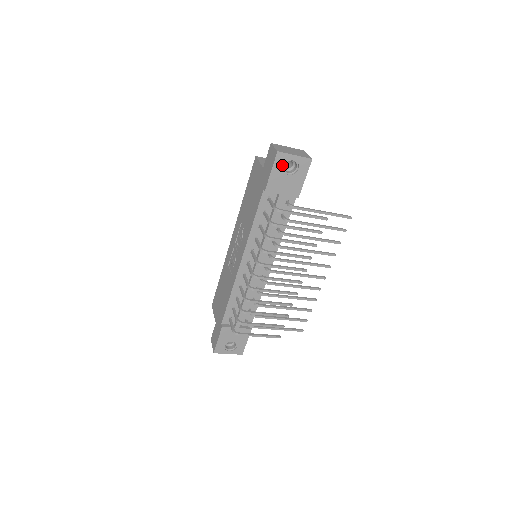
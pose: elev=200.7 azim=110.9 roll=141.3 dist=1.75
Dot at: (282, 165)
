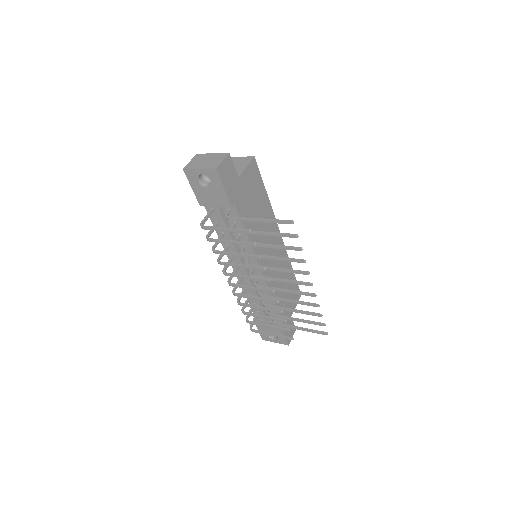
Dot at: (196, 180)
